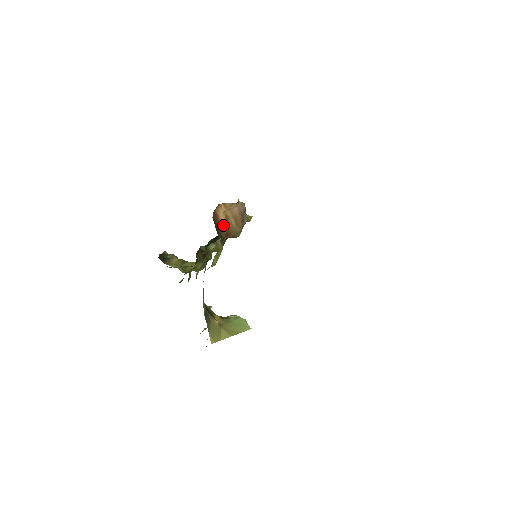
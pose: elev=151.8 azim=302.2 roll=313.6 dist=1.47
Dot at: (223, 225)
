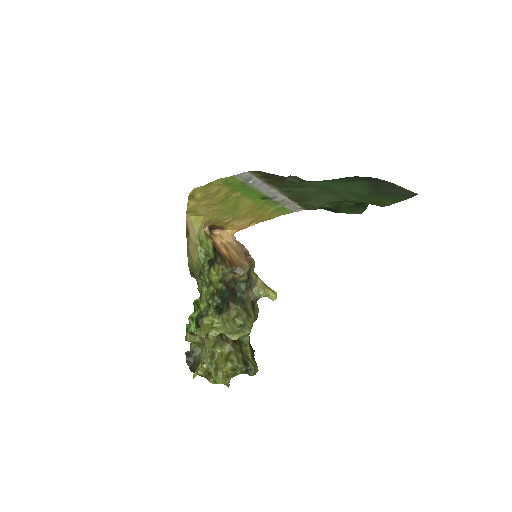
Dot at: (223, 252)
